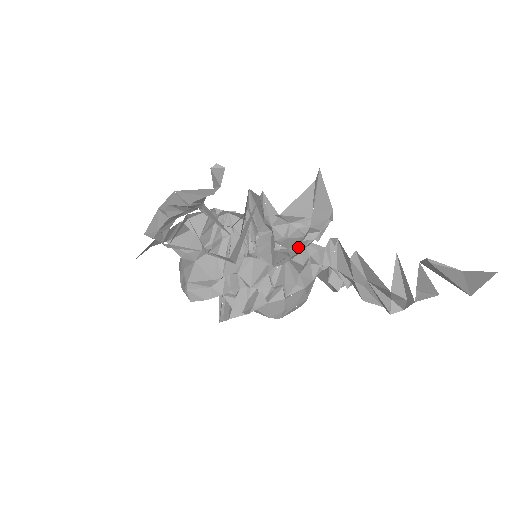
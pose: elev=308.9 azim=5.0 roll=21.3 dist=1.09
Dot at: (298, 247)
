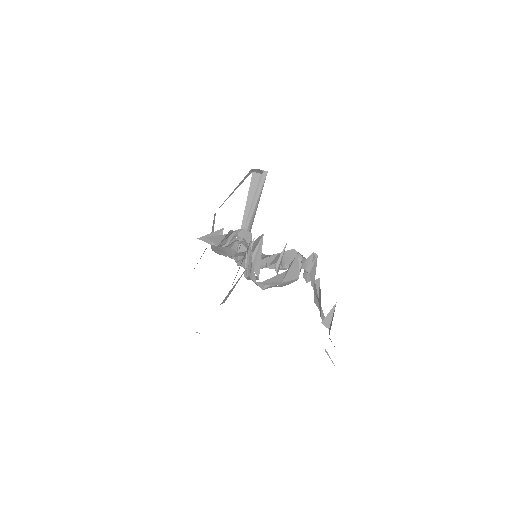
Dot at: occluded
